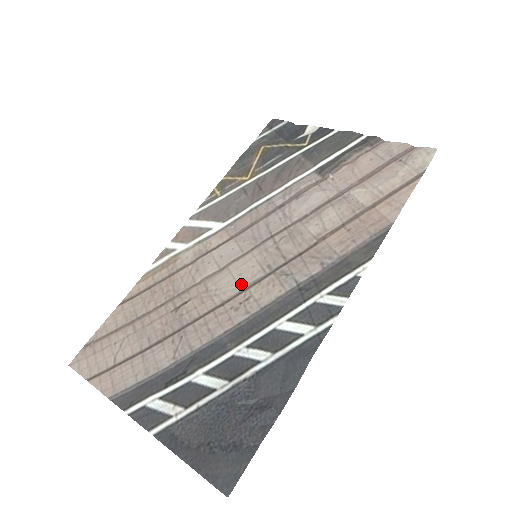
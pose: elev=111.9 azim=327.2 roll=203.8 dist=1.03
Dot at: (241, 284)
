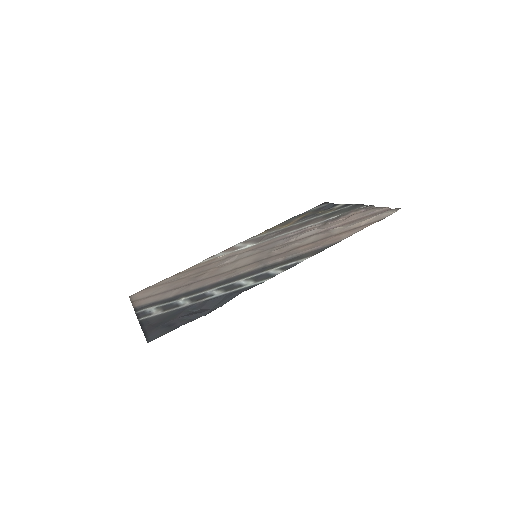
Dot at: (237, 266)
